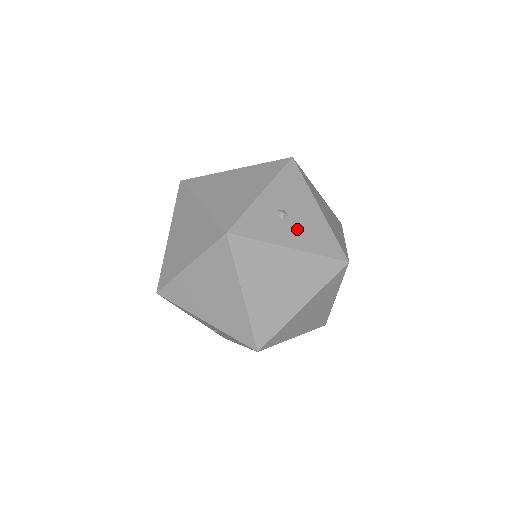
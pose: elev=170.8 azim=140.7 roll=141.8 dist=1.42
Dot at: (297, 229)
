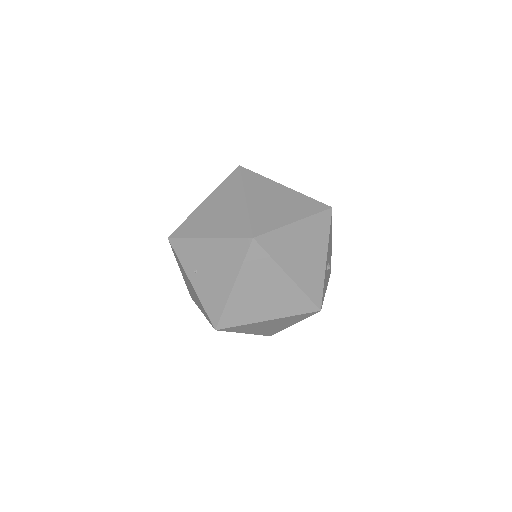
Dot at: (328, 271)
